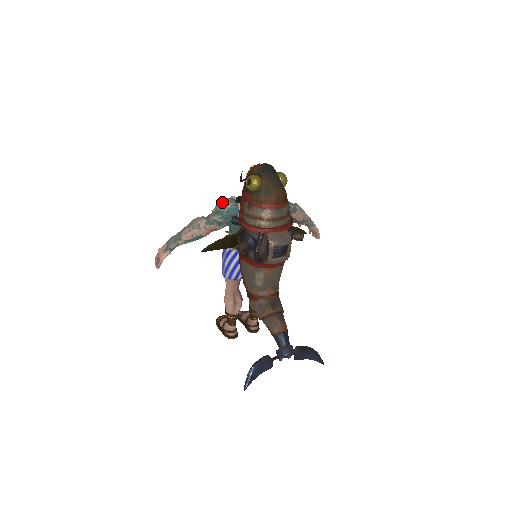
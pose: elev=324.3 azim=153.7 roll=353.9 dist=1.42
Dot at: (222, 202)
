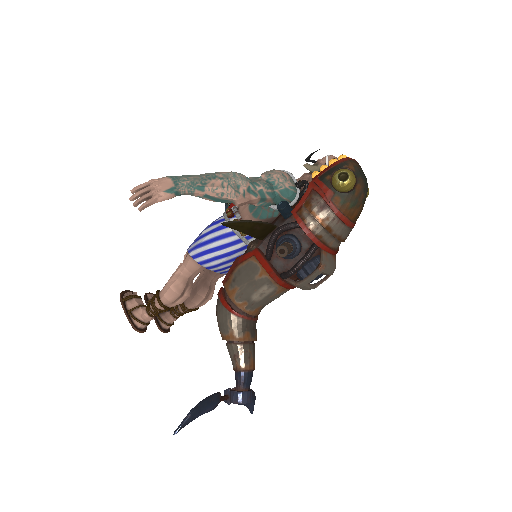
Dot at: (280, 174)
